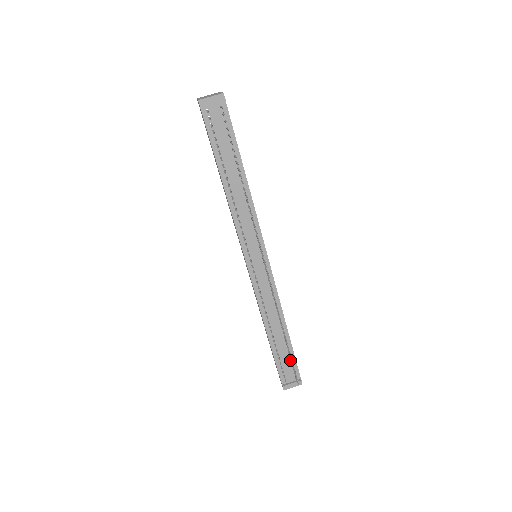
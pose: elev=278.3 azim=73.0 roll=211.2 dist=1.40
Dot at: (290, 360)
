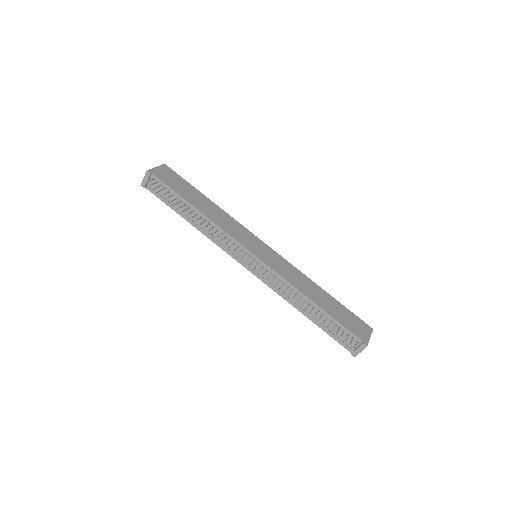
Dot at: (341, 328)
